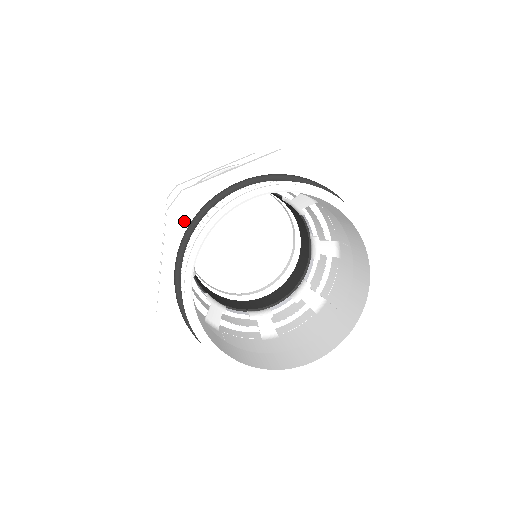
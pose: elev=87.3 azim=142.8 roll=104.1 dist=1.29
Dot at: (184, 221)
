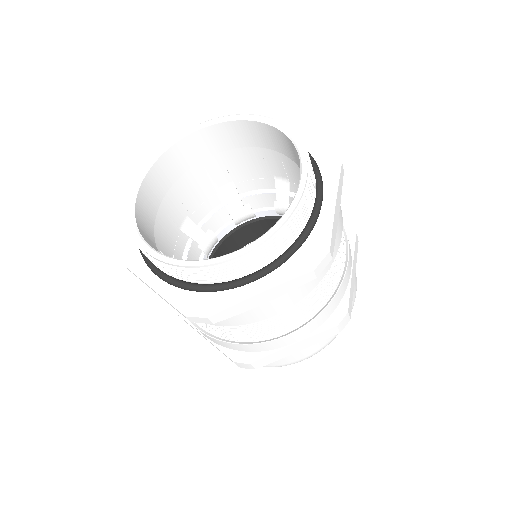
Dot at: (136, 254)
